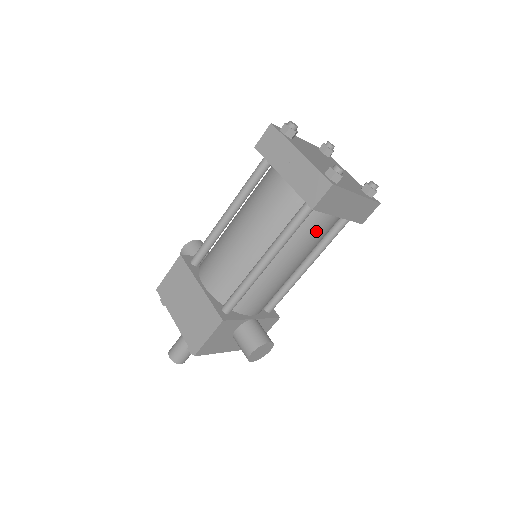
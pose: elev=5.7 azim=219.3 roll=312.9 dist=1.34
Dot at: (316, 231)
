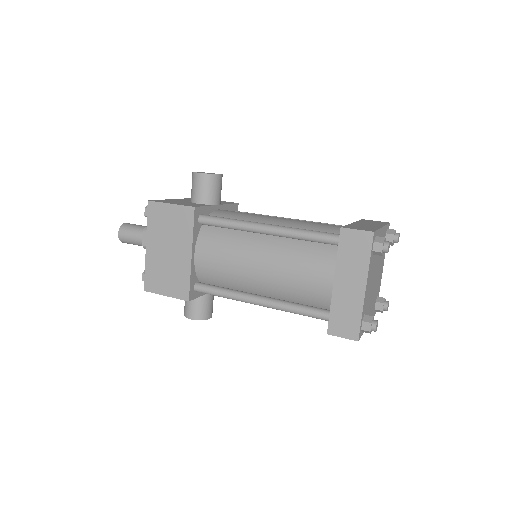
Dot at: occluded
